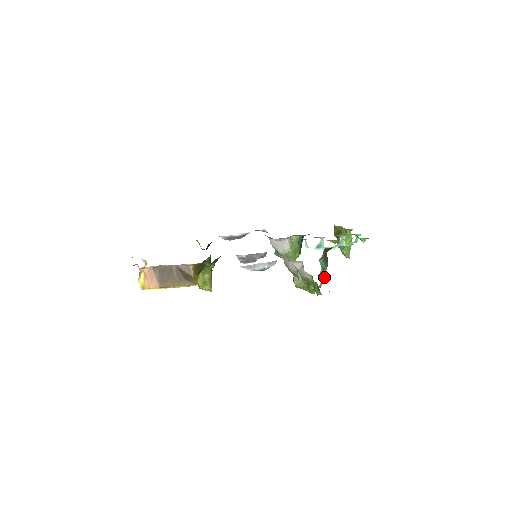
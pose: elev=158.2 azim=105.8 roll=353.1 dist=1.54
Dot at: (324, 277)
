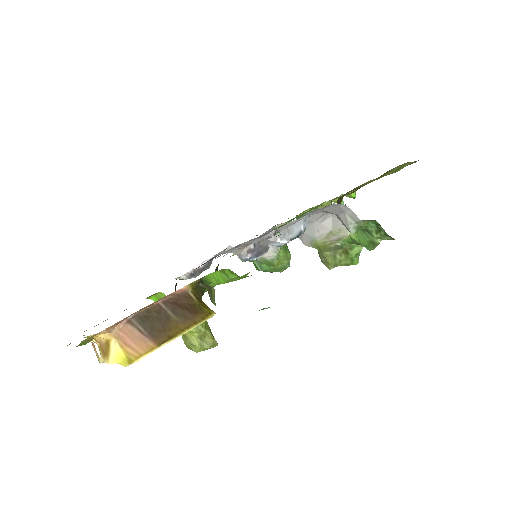
Dot at: occluded
